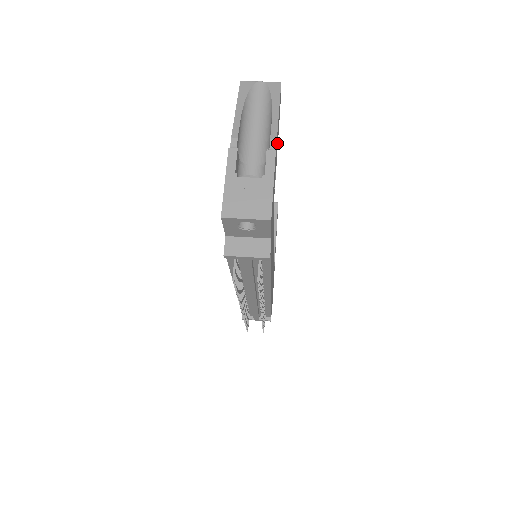
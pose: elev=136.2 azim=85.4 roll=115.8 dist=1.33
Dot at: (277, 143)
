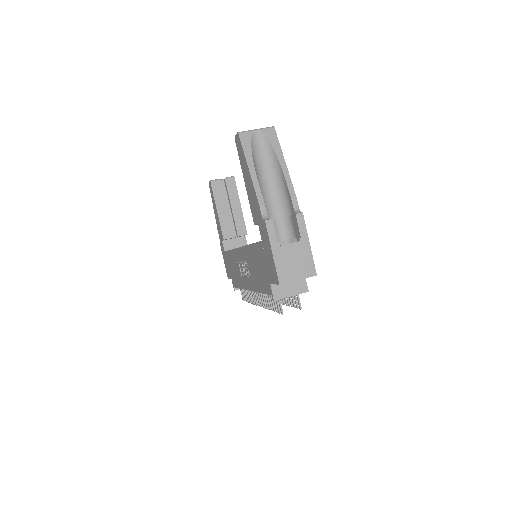
Dot at: occluded
